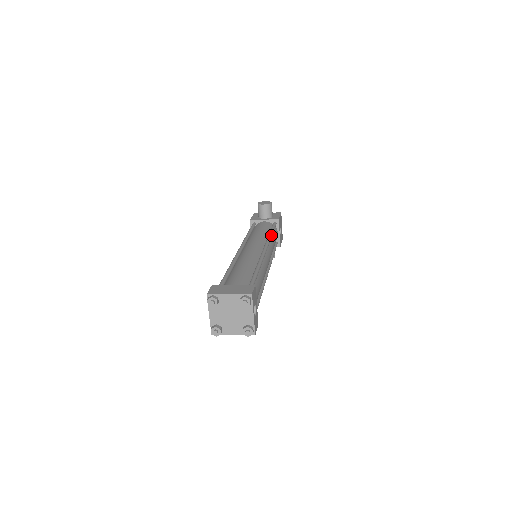
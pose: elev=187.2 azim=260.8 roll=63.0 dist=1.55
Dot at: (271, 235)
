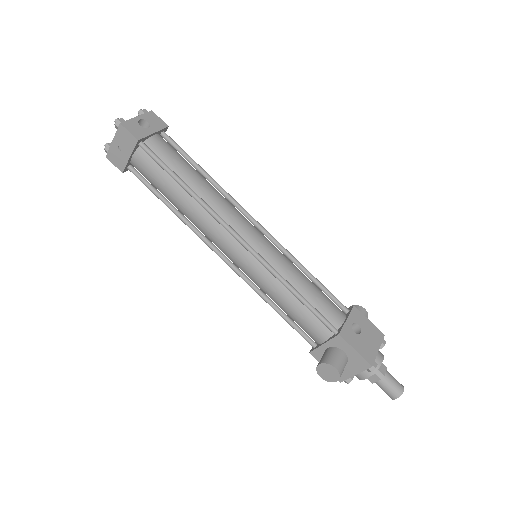
Dot at: (300, 263)
